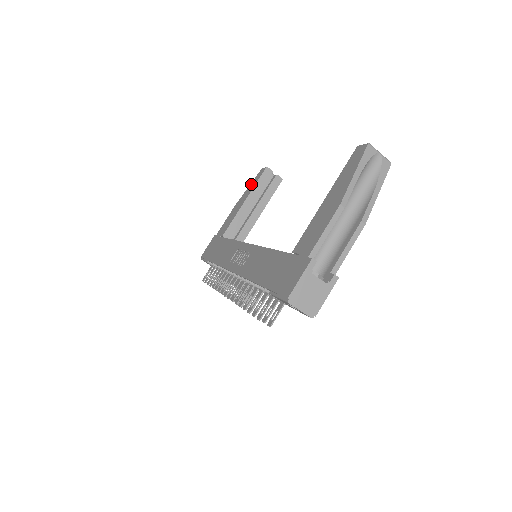
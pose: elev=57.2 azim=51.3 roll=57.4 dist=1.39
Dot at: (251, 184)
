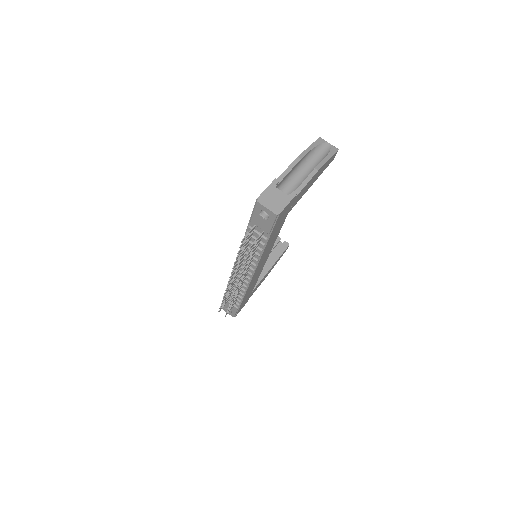
Dot at: occluded
